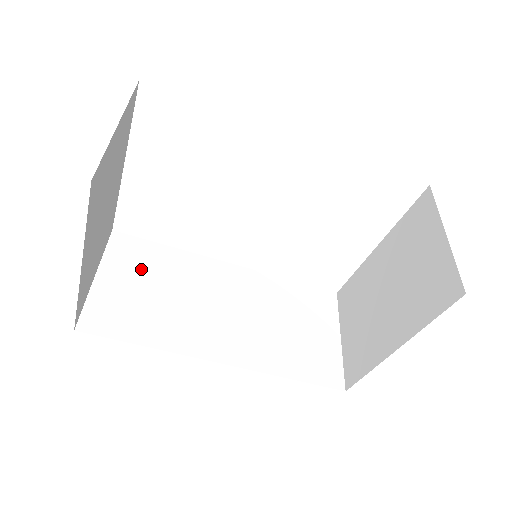
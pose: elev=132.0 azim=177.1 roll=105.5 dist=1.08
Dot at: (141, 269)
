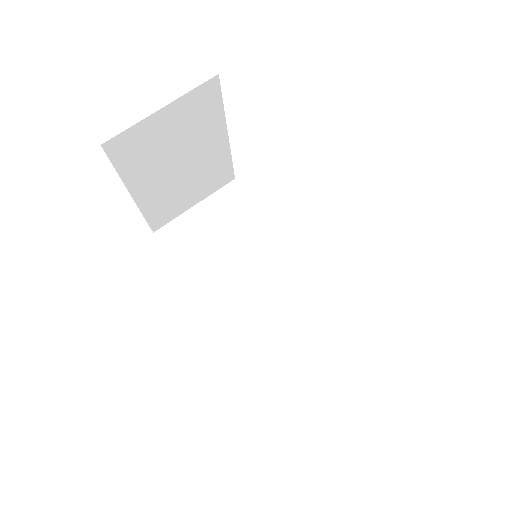
Dot at: (227, 218)
